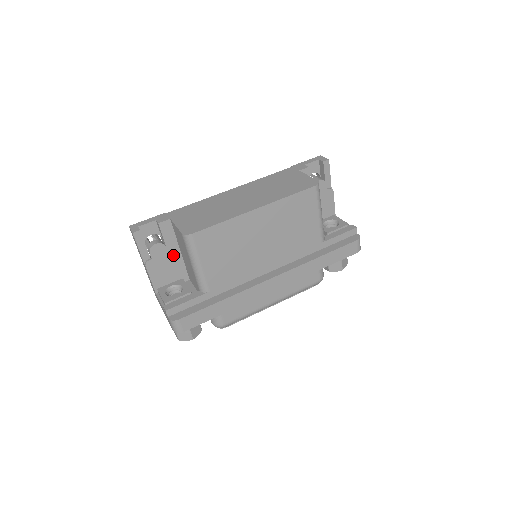
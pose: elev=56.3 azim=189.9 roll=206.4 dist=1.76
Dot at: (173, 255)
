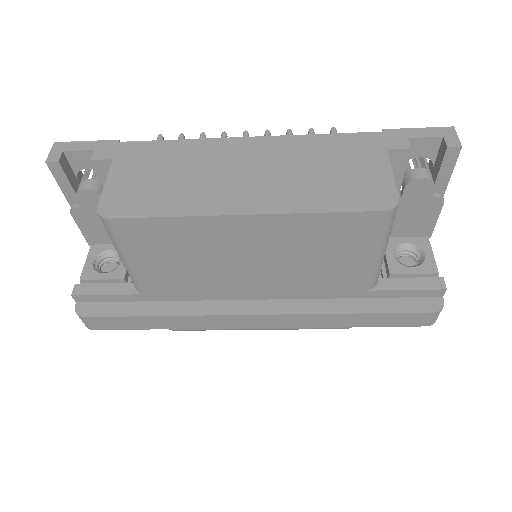
Dot at: occluded
